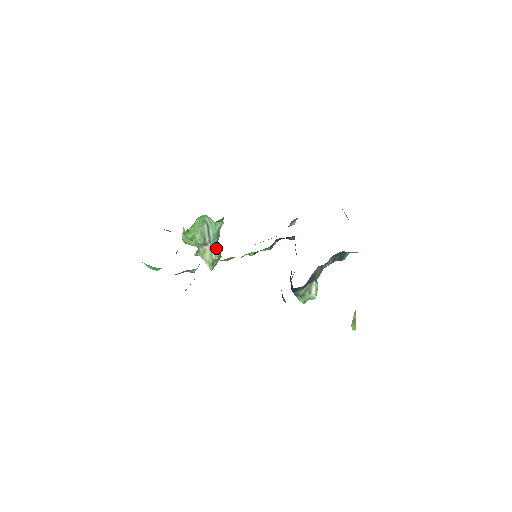
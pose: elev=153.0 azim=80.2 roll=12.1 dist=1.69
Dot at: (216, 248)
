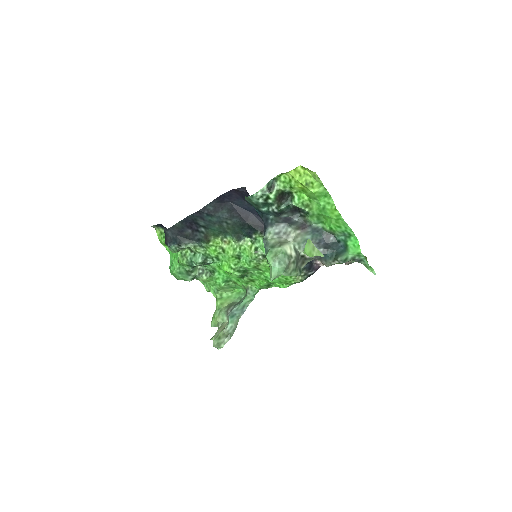
Dot at: (233, 318)
